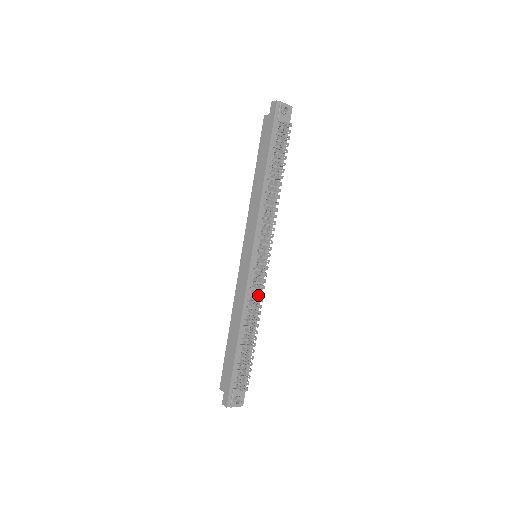
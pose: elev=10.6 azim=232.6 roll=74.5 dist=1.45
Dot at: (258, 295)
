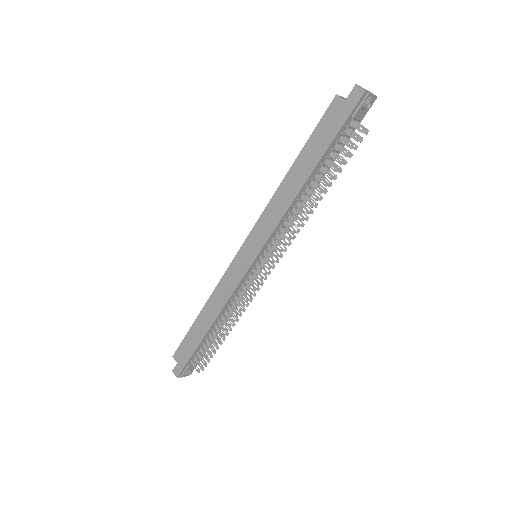
Dot at: (243, 293)
